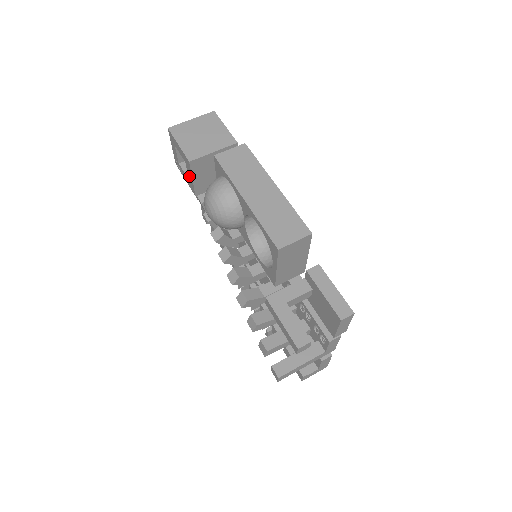
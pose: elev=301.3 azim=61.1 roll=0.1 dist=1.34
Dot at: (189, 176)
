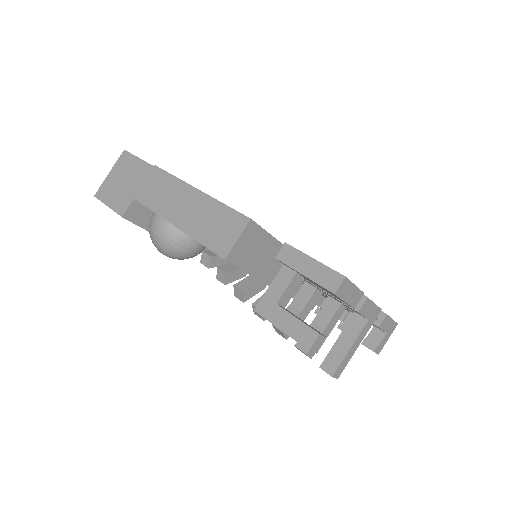
Dot at: occluded
